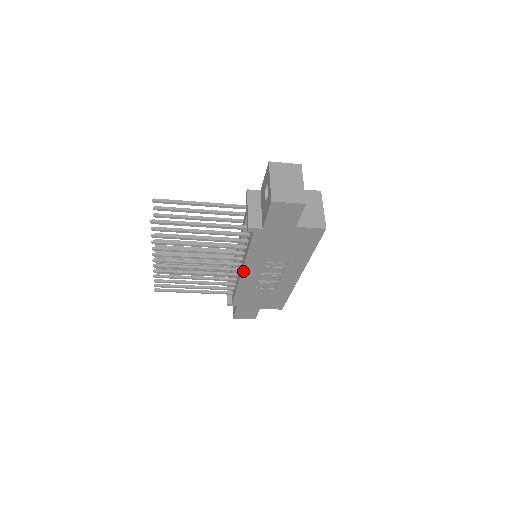
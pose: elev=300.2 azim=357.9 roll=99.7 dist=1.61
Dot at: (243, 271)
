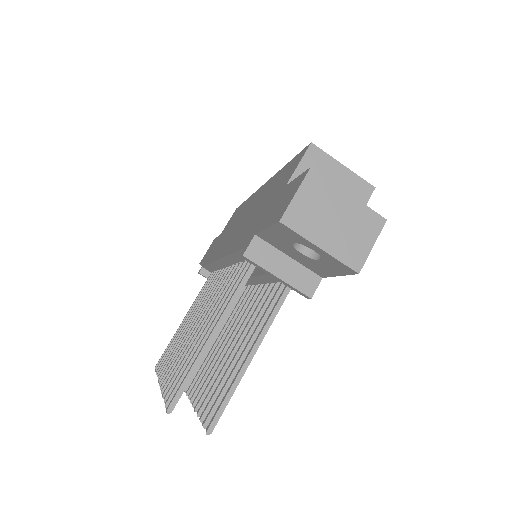
Dot at: occluded
